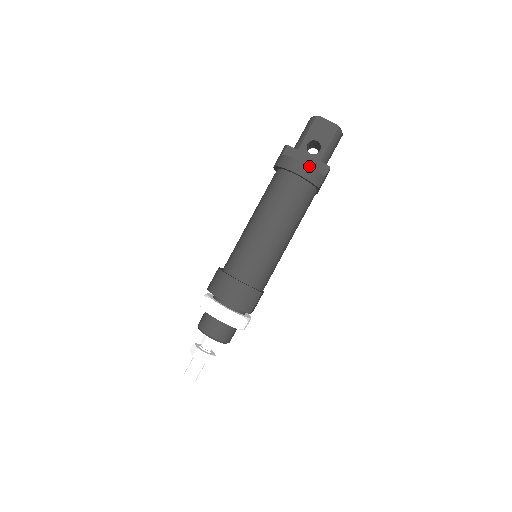
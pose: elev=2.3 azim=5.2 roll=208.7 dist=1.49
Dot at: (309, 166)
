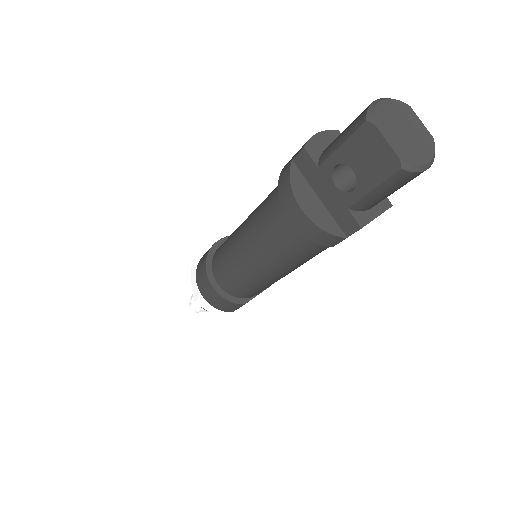
Dot at: (309, 220)
